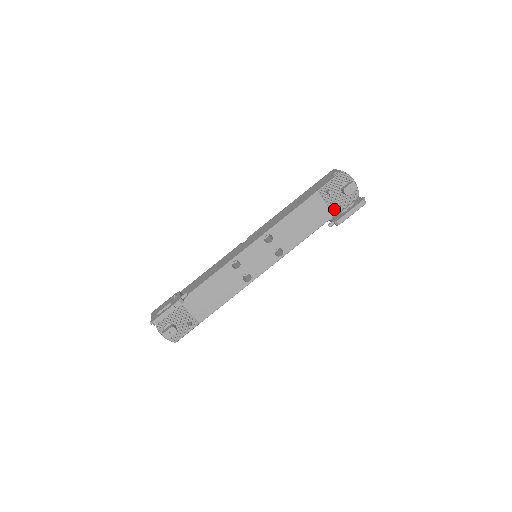
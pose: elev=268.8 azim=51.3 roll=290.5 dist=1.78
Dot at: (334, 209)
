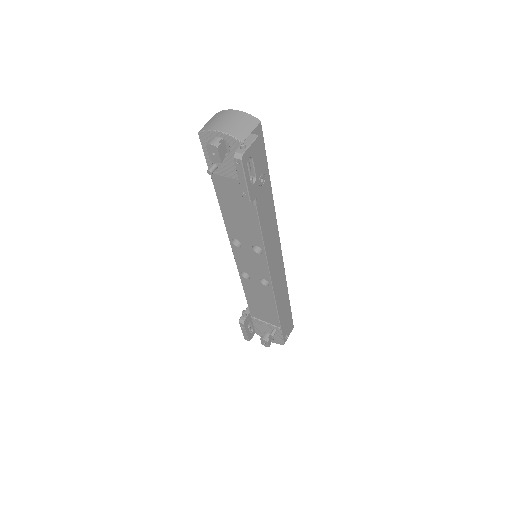
Dot at: occluded
